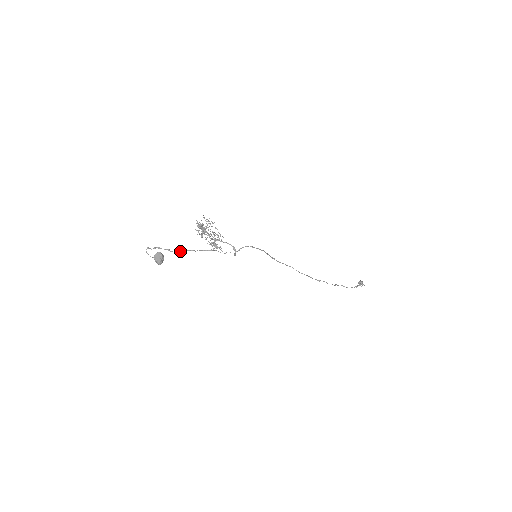
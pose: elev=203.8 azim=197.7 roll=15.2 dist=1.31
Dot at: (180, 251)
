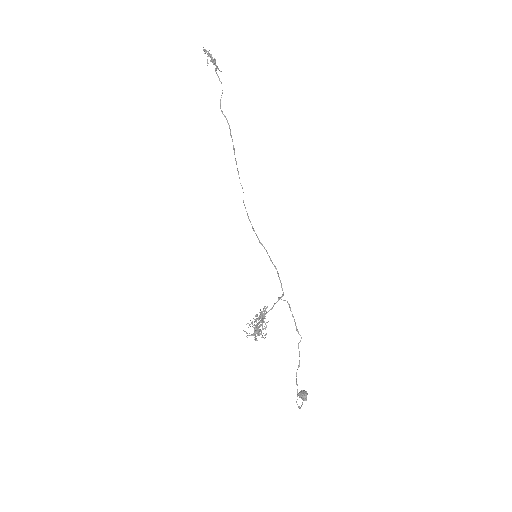
Dot at: occluded
